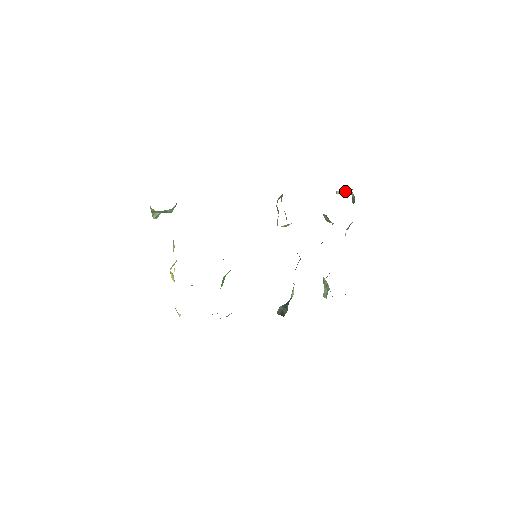
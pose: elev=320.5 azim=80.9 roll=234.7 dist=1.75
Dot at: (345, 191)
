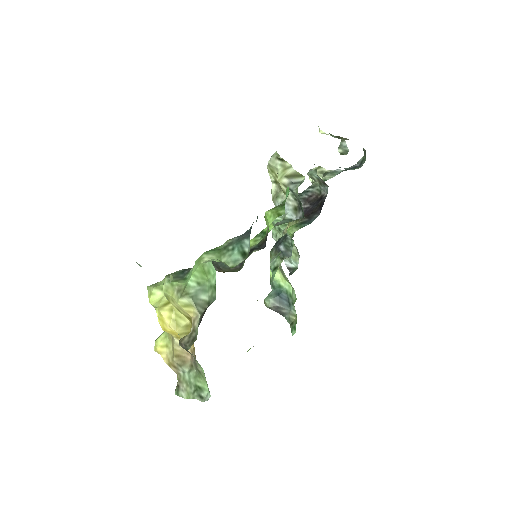
Dot at: (334, 136)
